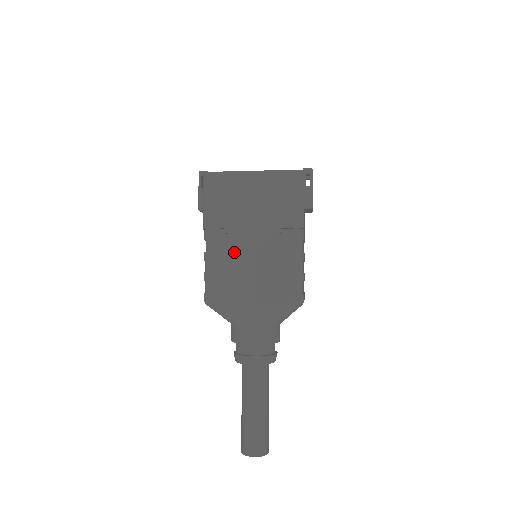
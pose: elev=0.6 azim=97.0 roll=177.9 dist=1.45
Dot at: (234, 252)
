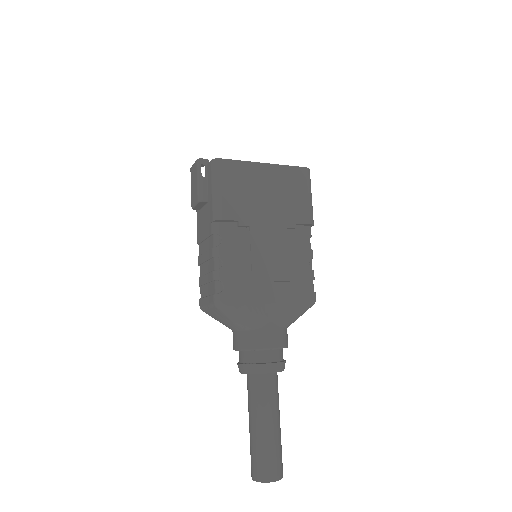
Dot at: (252, 247)
